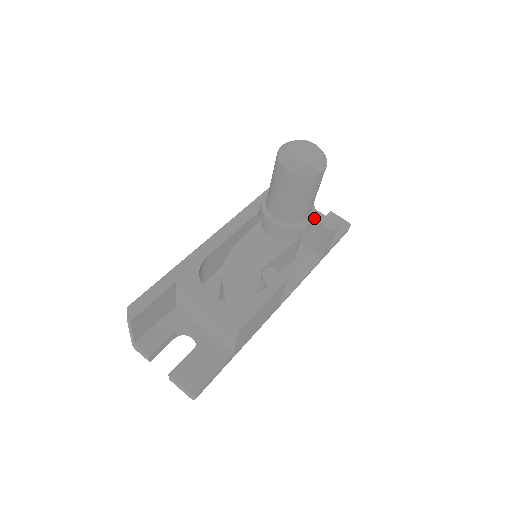
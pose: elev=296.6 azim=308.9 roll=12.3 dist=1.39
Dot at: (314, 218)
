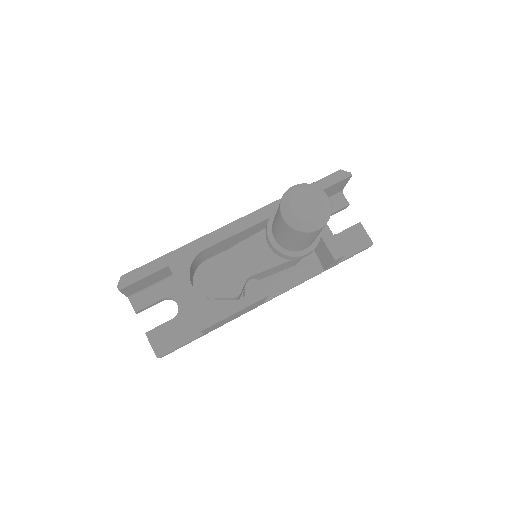
Dot at: (324, 240)
